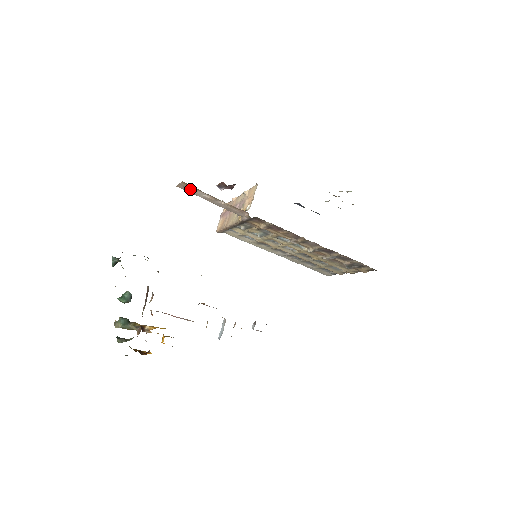
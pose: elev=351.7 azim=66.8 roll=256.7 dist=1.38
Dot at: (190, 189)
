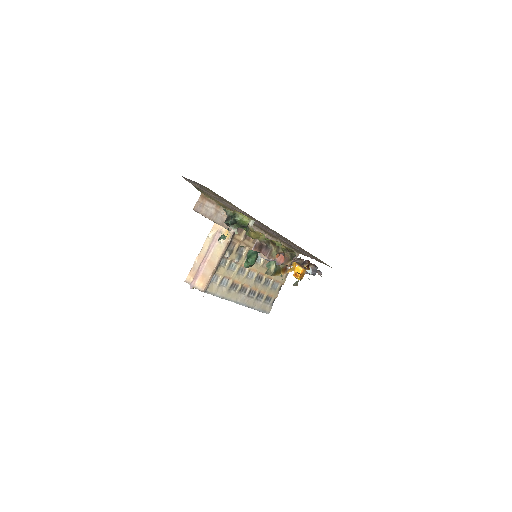
Dot at: (203, 206)
